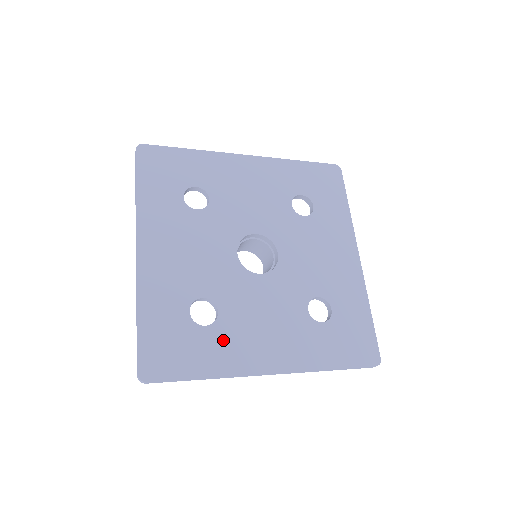
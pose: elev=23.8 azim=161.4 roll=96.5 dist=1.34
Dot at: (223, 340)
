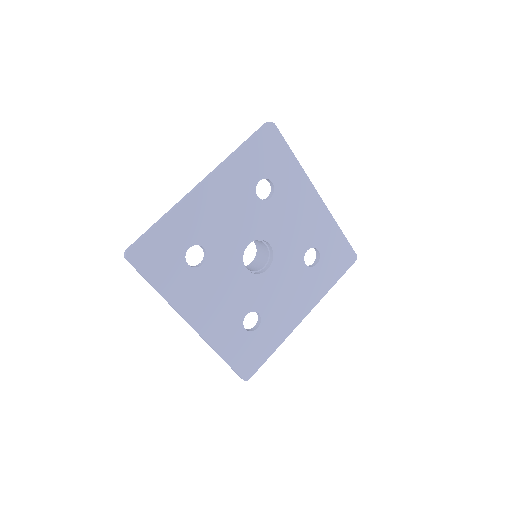
Dot at: (271, 326)
